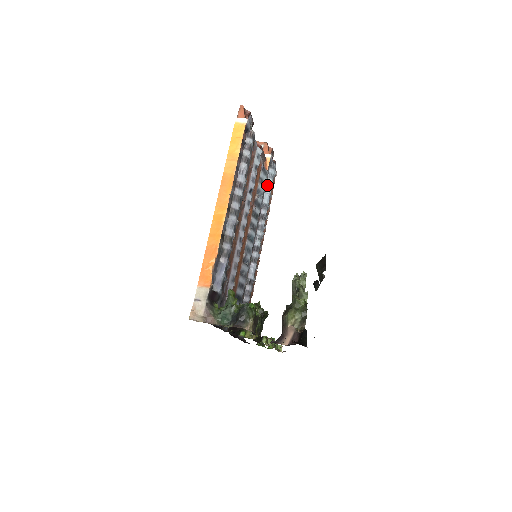
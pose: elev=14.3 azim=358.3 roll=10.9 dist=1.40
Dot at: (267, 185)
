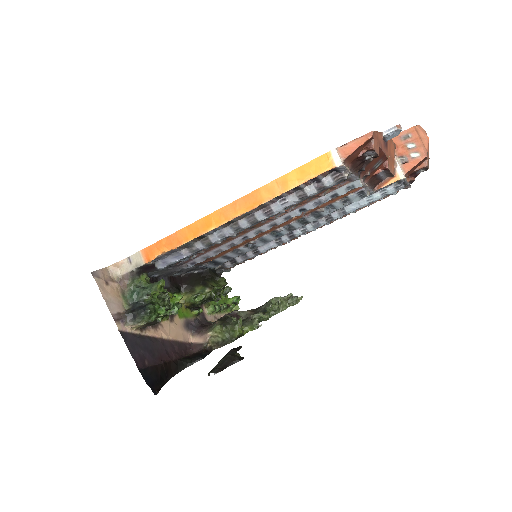
Dot at: (369, 197)
